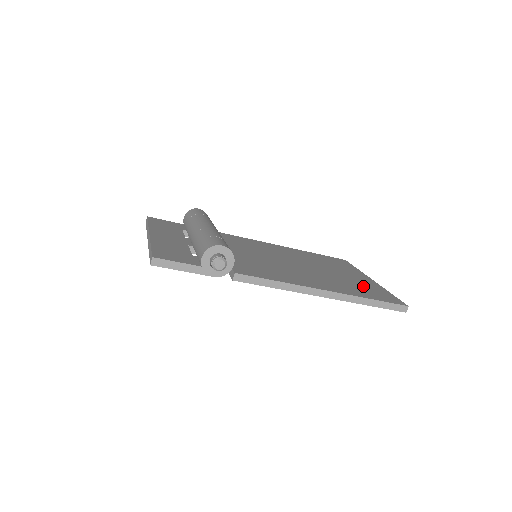
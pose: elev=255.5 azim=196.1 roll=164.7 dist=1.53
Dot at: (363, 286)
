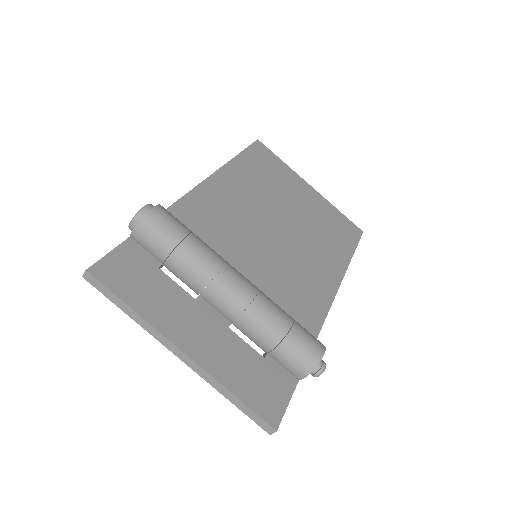
Dot at: (328, 221)
